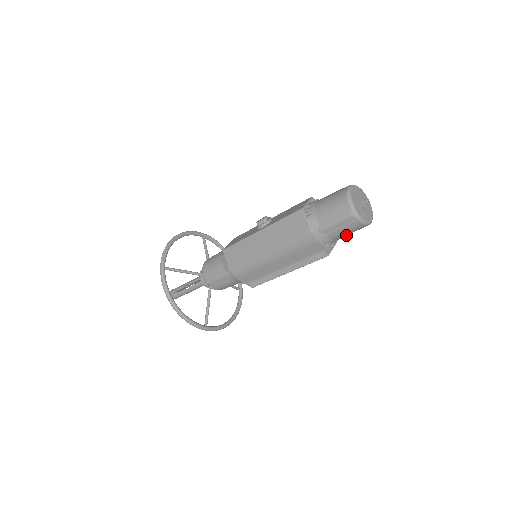
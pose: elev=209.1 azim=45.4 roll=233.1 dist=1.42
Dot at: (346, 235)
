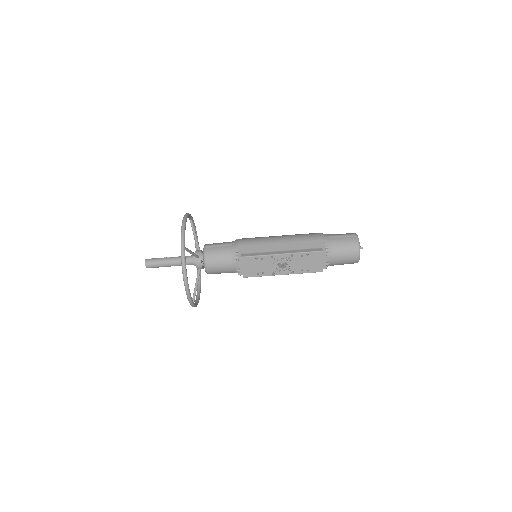
Dot at: (341, 251)
